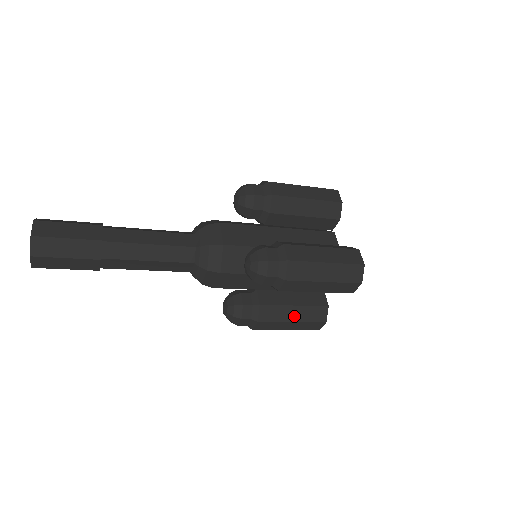
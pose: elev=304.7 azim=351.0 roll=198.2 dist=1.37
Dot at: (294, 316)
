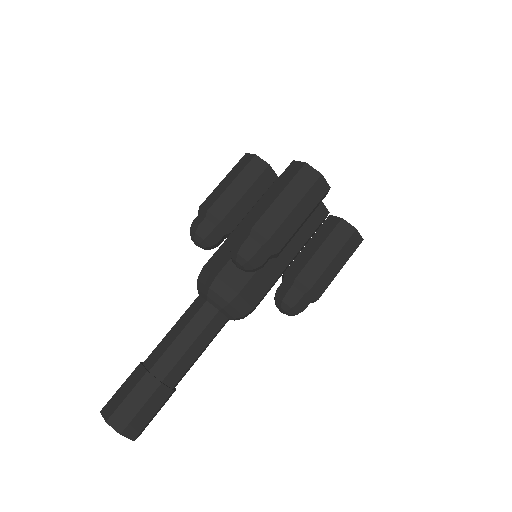
Dot at: (328, 255)
